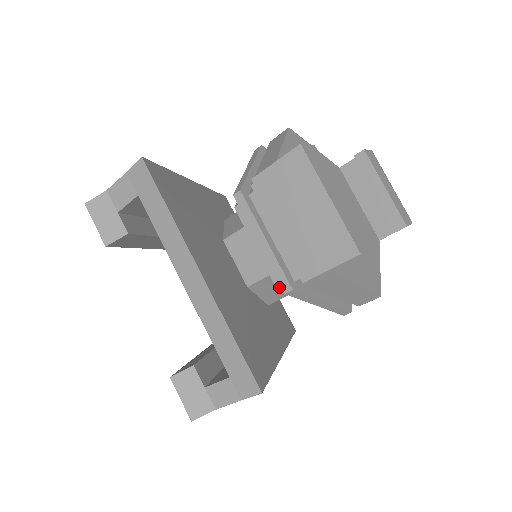
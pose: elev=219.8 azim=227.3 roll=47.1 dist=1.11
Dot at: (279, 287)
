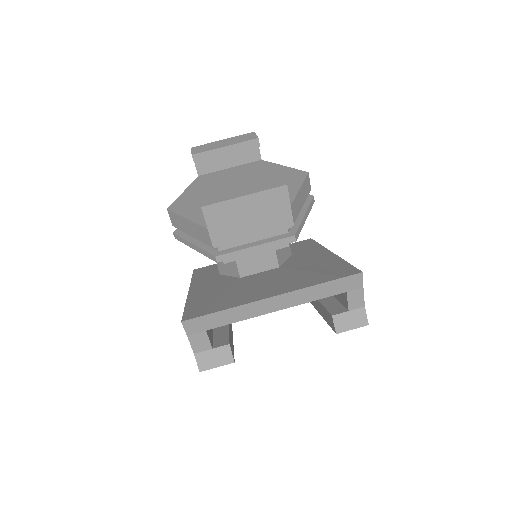
Dot at: (289, 244)
